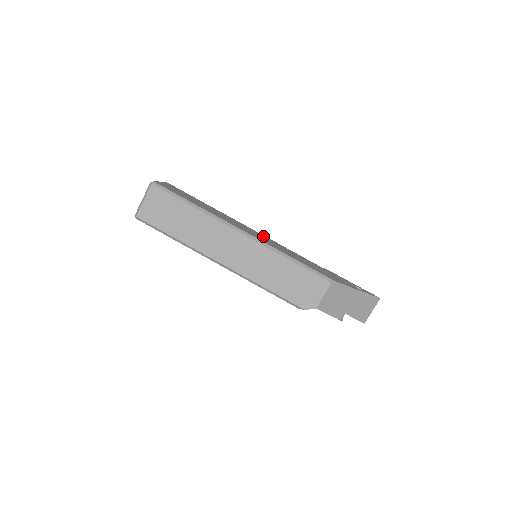
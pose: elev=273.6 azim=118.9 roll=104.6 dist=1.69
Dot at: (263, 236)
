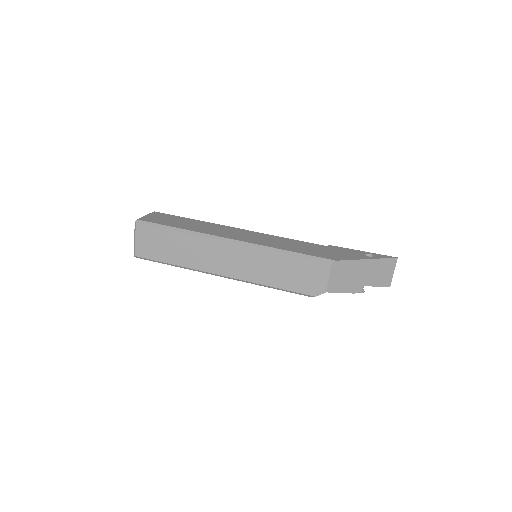
Dot at: (257, 234)
